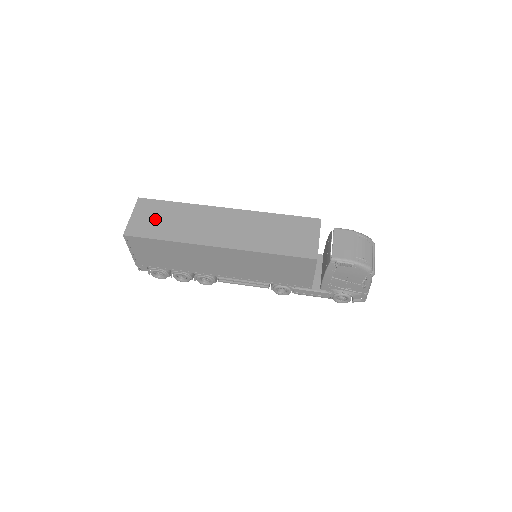
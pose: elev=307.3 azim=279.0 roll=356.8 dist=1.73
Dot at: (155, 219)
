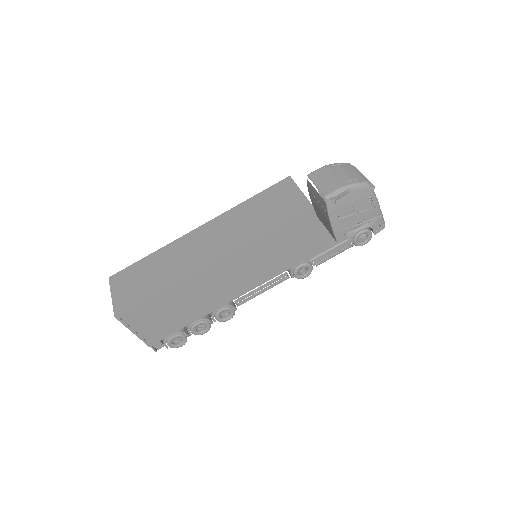
Dot at: (136, 283)
